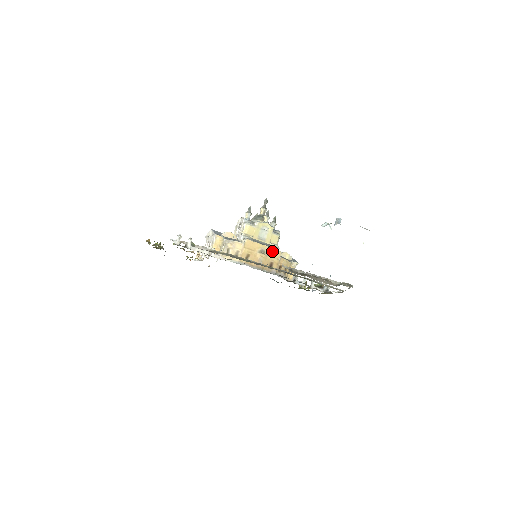
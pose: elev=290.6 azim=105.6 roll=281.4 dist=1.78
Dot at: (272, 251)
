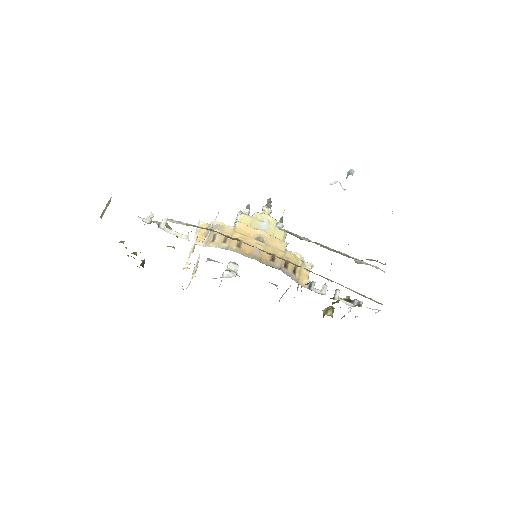
Dot at: (274, 240)
